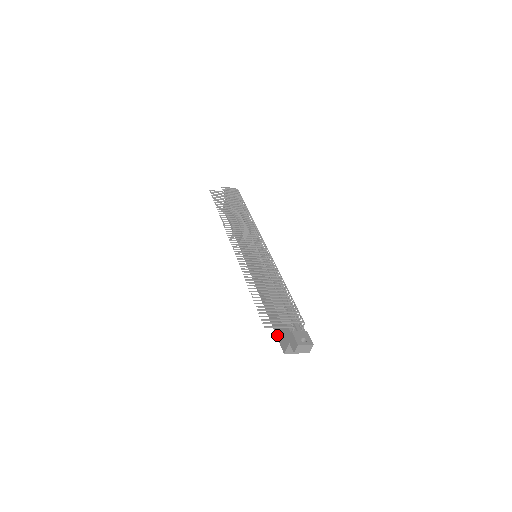
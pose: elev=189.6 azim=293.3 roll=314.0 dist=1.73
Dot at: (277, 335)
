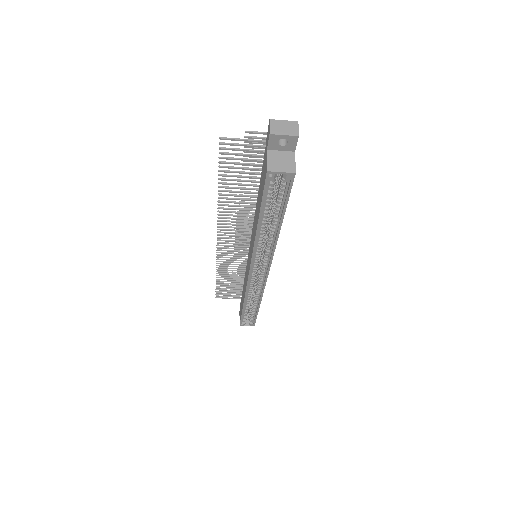
Dot at: (262, 192)
